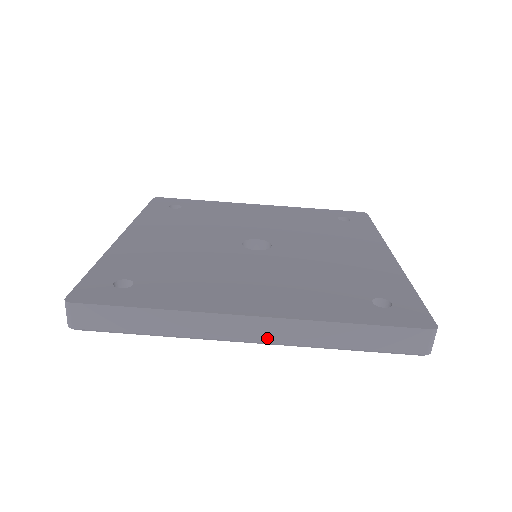
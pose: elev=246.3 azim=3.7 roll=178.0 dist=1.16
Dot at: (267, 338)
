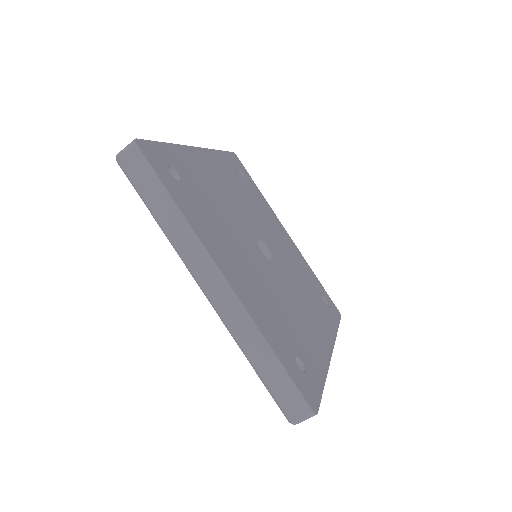
Dot at: (217, 302)
